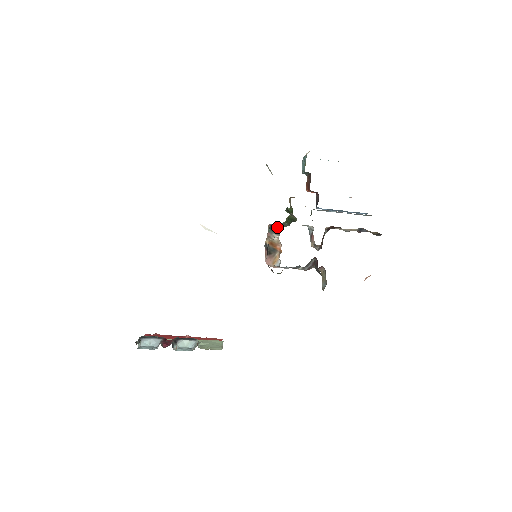
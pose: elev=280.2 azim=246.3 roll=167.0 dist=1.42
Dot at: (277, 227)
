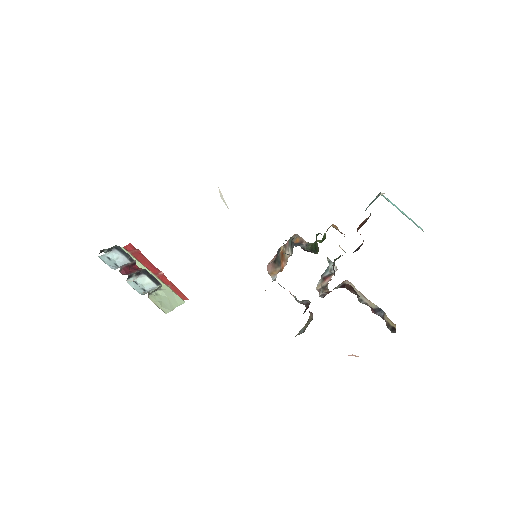
Dot at: (299, 243)
